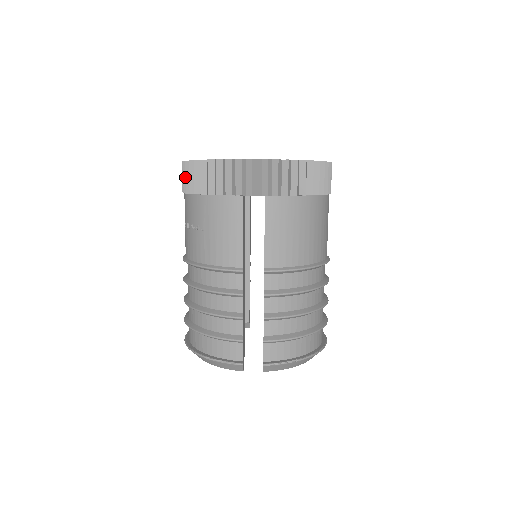
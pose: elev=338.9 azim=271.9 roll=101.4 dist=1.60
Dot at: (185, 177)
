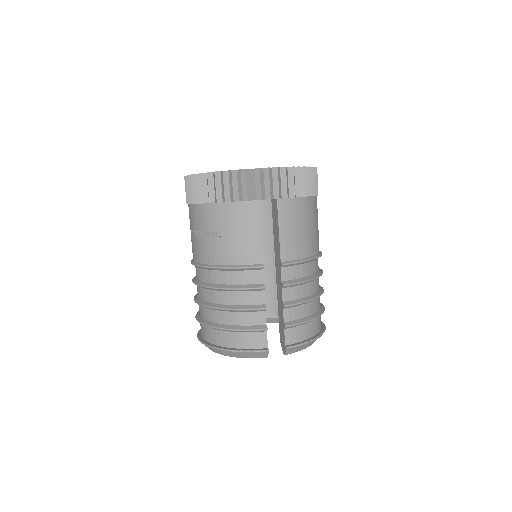
Dot at: (194, 189)
